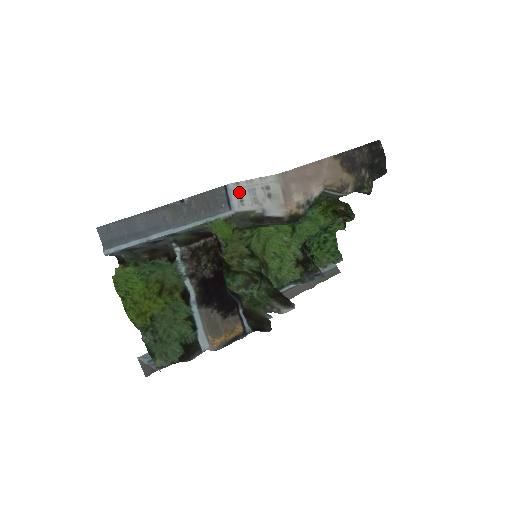
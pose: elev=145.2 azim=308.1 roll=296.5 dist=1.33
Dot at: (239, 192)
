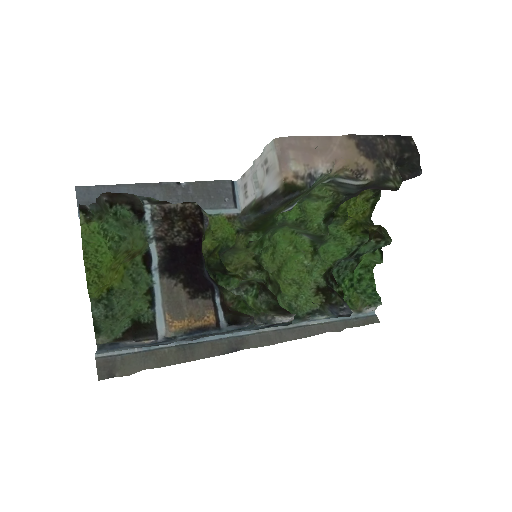
Dot at: (244, 184)
